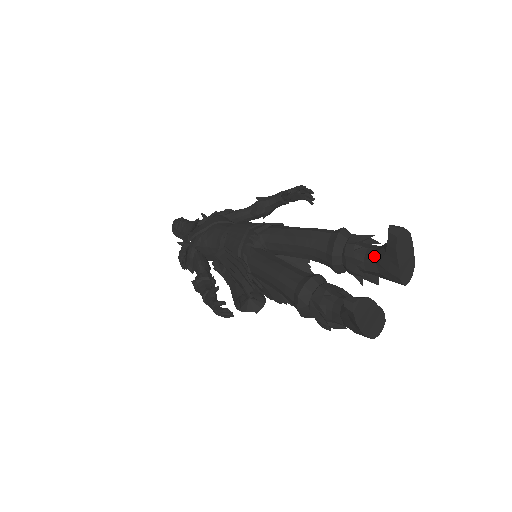
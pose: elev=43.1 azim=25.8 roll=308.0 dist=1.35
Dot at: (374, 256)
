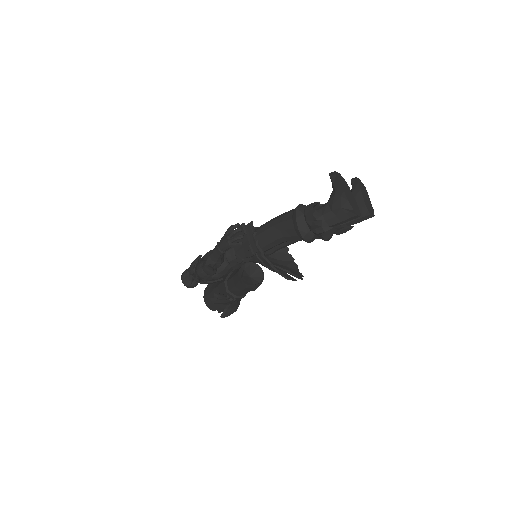
Dot at: occluded
